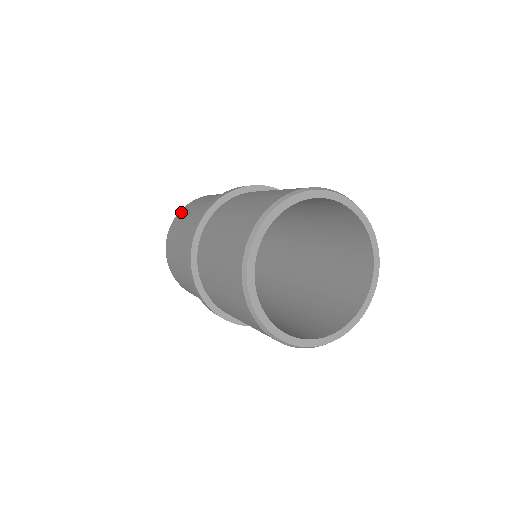
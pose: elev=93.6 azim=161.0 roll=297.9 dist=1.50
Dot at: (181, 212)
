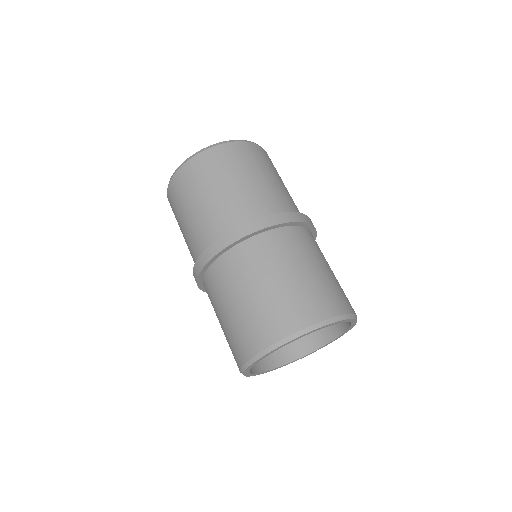
Dot at: (204, 159)
